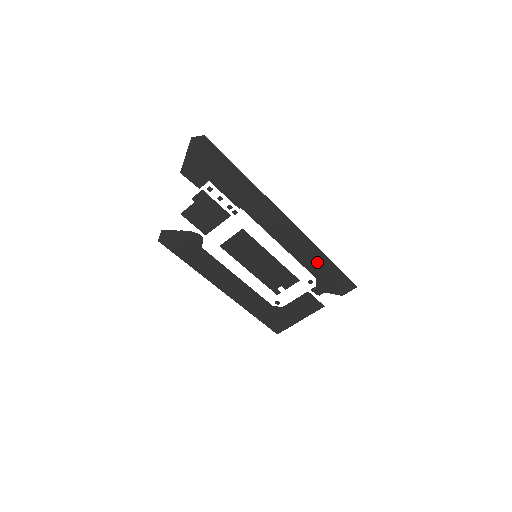
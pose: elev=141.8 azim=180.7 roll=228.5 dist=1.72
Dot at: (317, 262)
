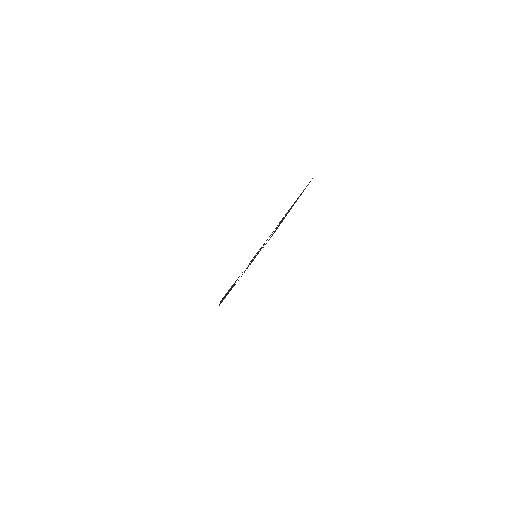
Dot at: occluded
